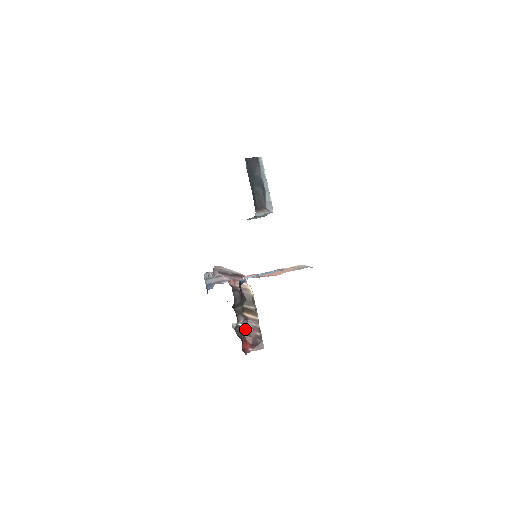
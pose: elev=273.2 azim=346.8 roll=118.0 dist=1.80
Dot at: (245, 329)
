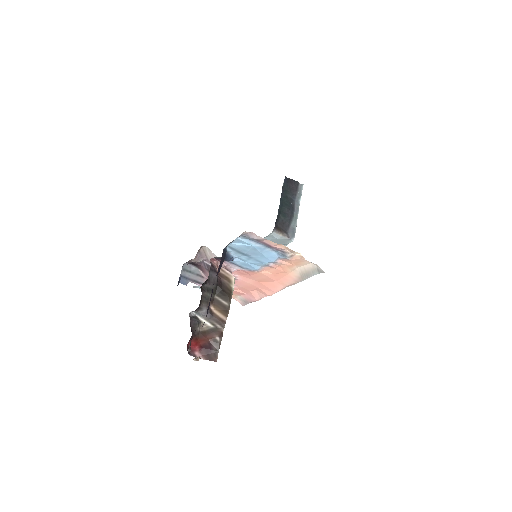
Dot at: (203, 326)
